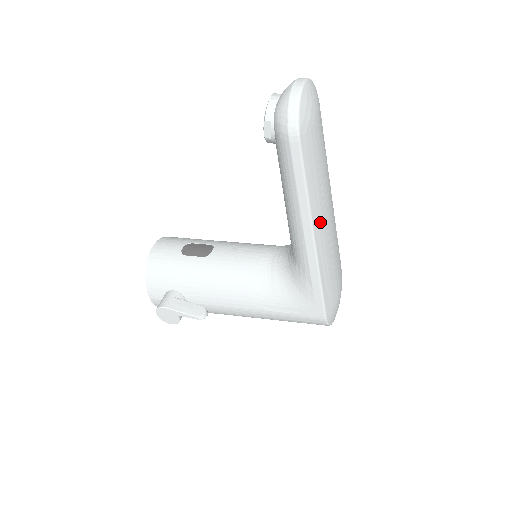
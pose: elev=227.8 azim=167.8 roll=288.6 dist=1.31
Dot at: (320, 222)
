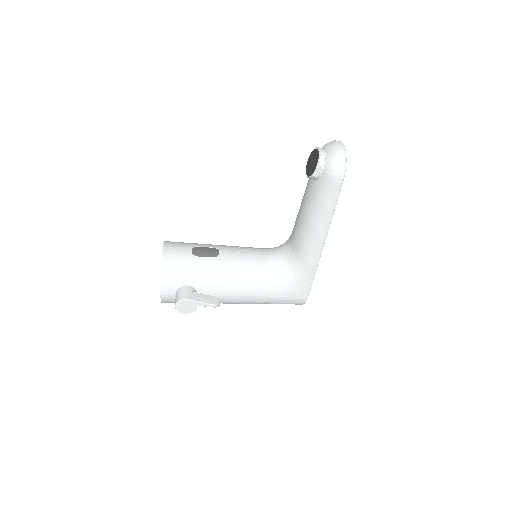
Dot at: occluded
